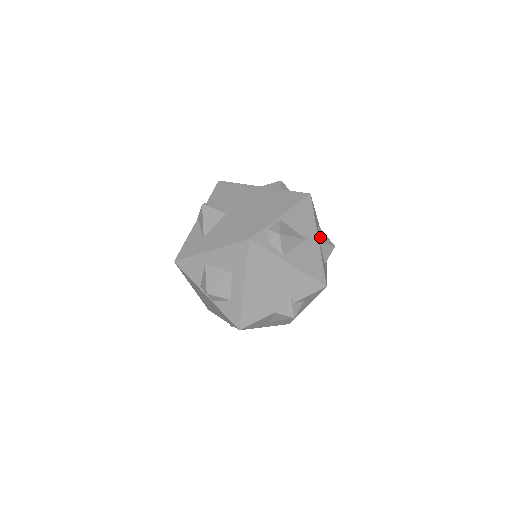
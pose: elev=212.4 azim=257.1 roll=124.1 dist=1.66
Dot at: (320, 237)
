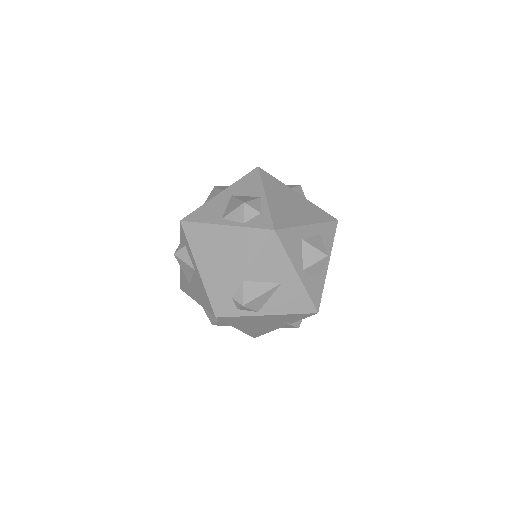
Dot at: (304, 259)
